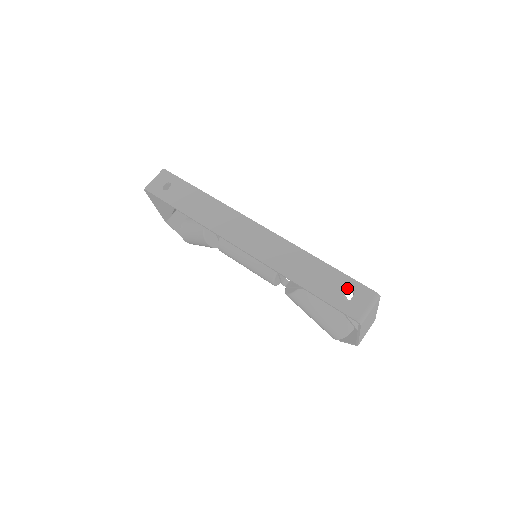
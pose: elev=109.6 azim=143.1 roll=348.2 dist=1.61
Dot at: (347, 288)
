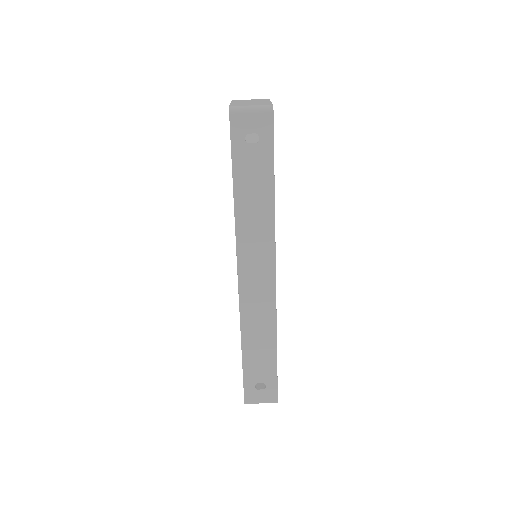
Dot at: (266, 382)
